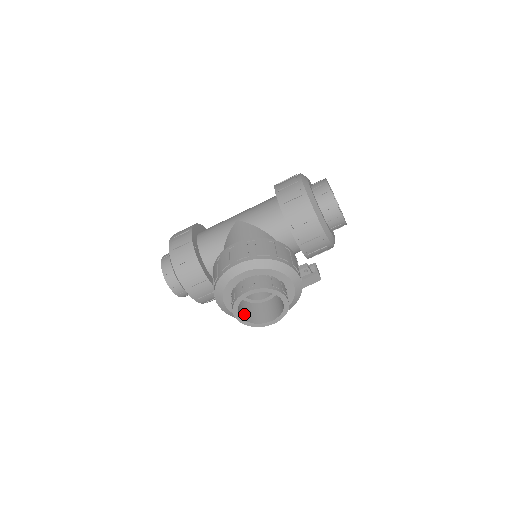
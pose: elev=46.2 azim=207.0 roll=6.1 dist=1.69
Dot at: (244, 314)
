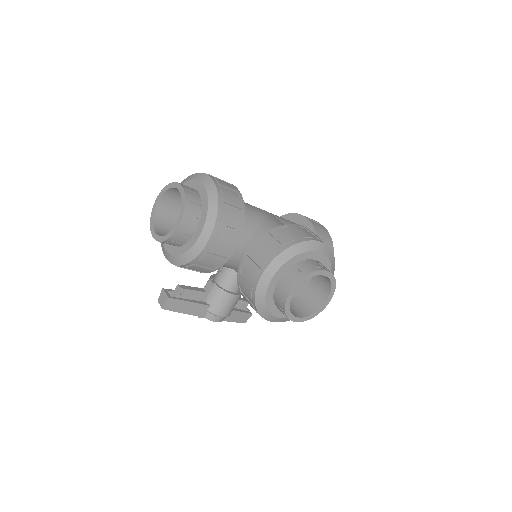
Dot at: occluded
